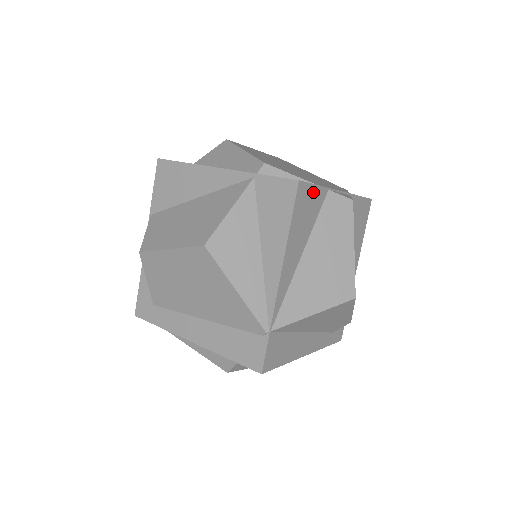
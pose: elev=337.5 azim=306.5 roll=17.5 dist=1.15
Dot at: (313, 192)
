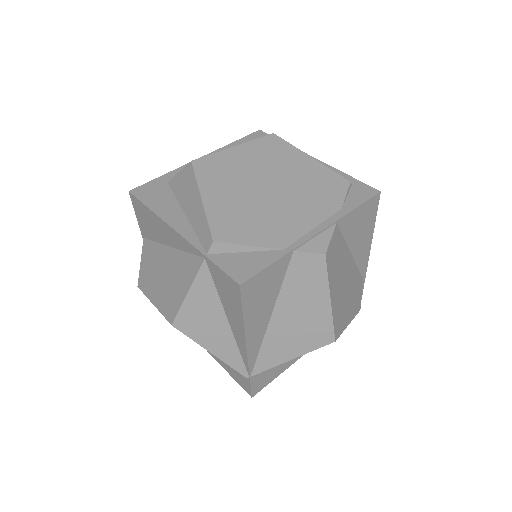
Dot at: (268, 272)
